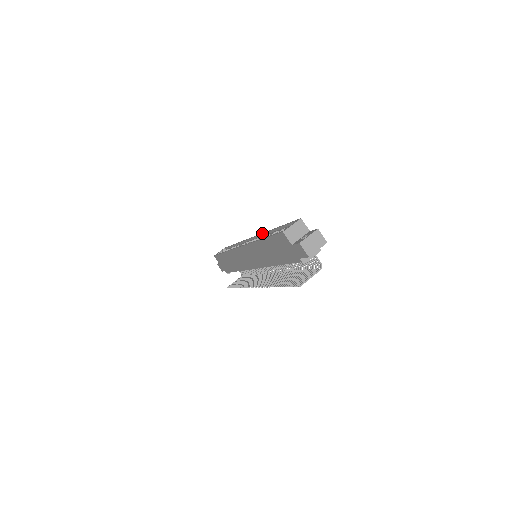
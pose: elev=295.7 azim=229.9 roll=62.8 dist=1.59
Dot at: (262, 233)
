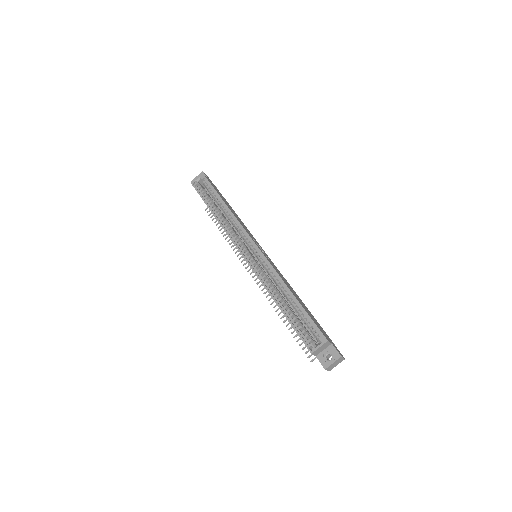
Dot at: (272, 268)
